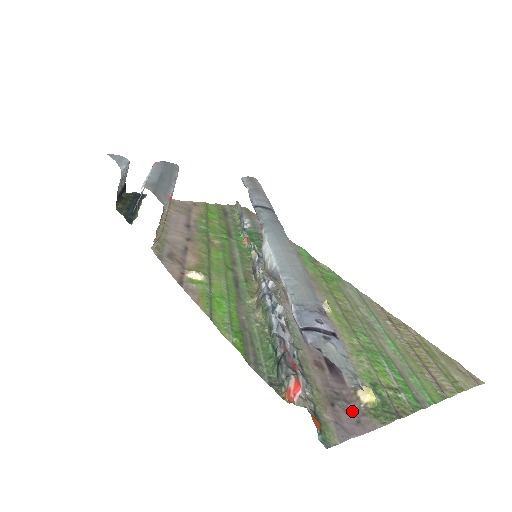
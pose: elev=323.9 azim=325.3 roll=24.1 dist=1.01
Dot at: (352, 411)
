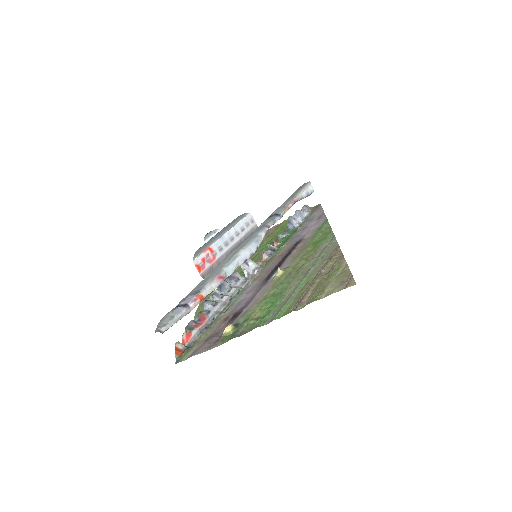
Dot at: (215, 341)
